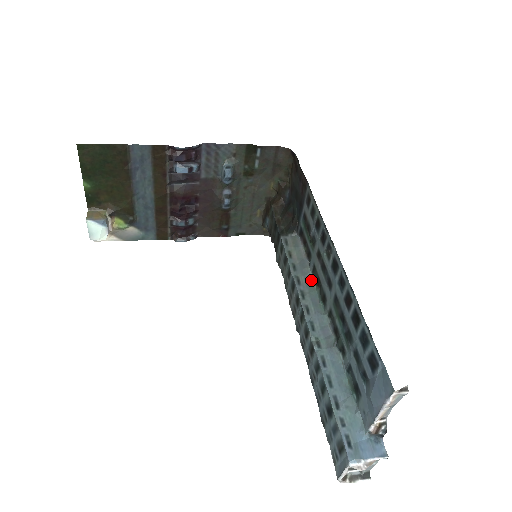
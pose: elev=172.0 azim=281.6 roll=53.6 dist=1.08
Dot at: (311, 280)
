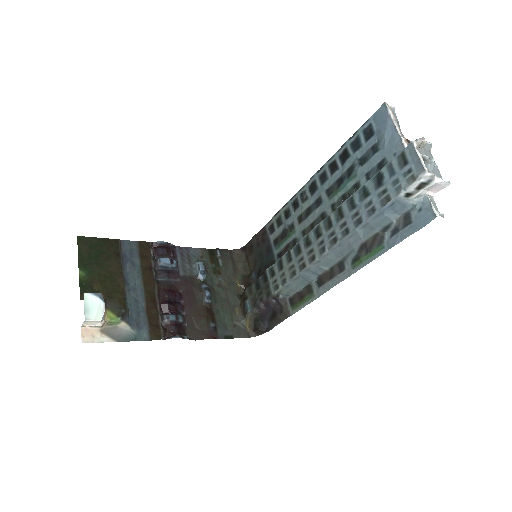
Dot at: occluded
